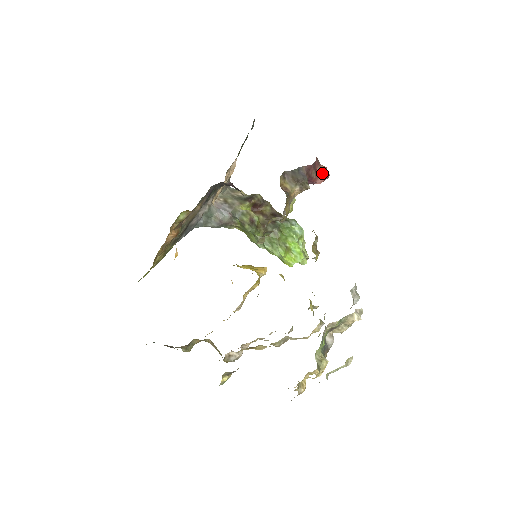
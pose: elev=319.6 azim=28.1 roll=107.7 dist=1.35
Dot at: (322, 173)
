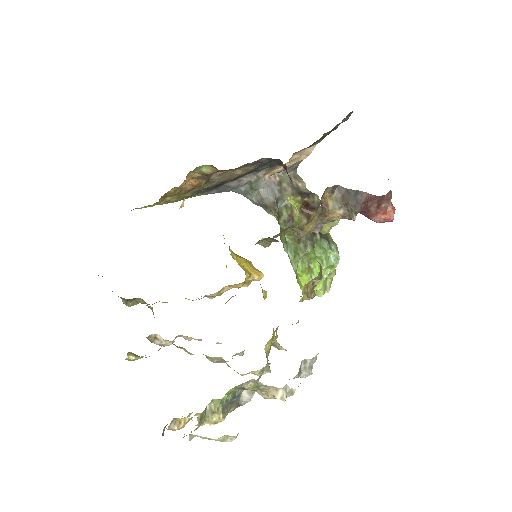
Dot at: (386, 212)
